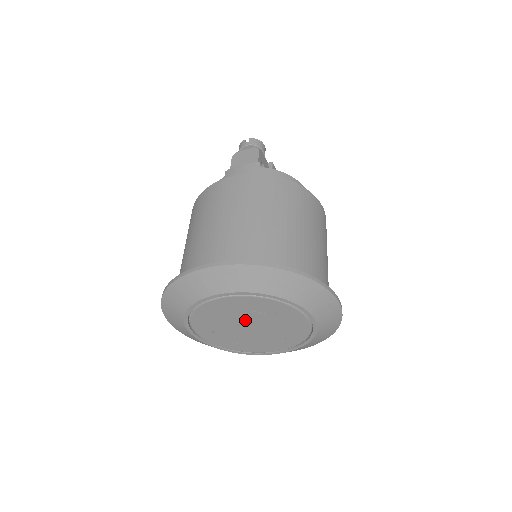
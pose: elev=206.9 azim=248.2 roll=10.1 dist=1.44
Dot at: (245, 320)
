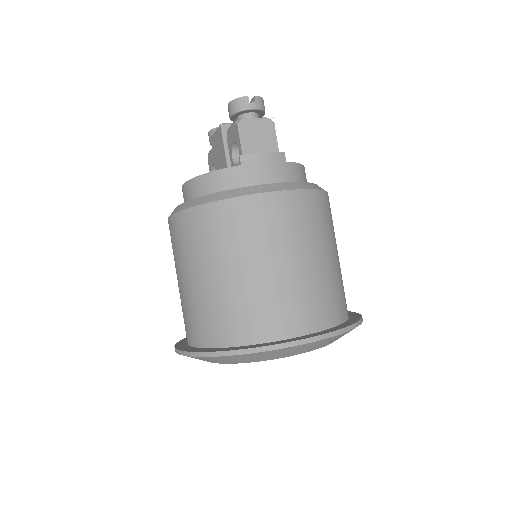
Dot at: occluded
